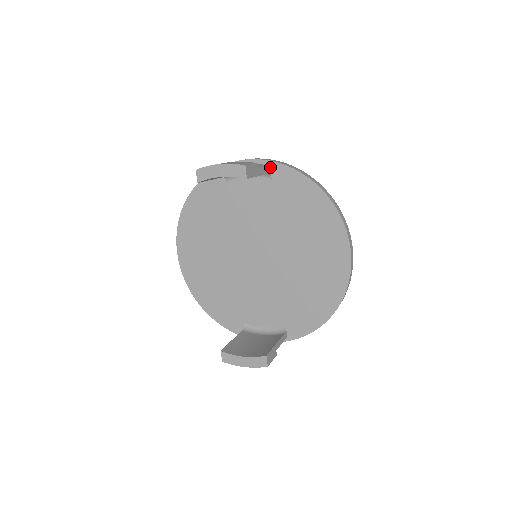
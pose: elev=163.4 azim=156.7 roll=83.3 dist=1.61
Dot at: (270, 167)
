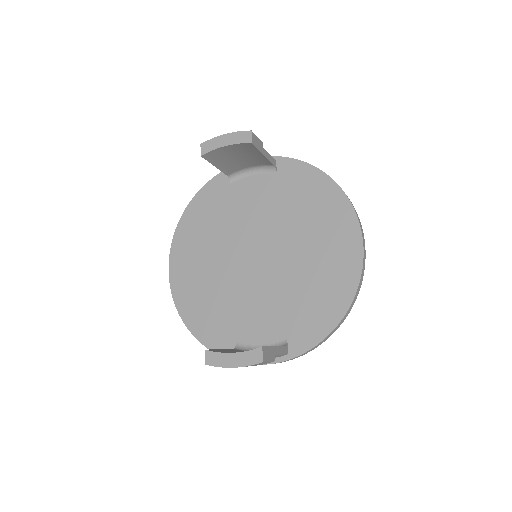
Dot at: (276, 162)
